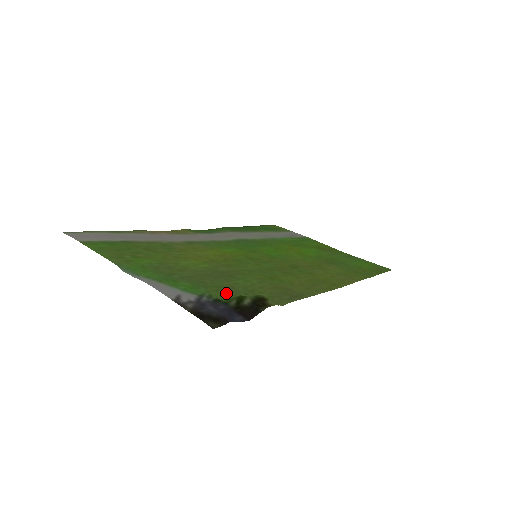
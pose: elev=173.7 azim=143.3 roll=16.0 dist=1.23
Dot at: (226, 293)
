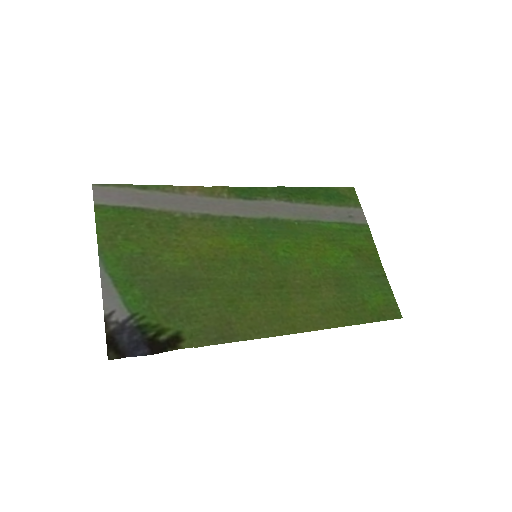
Dot at: (165, 313)
